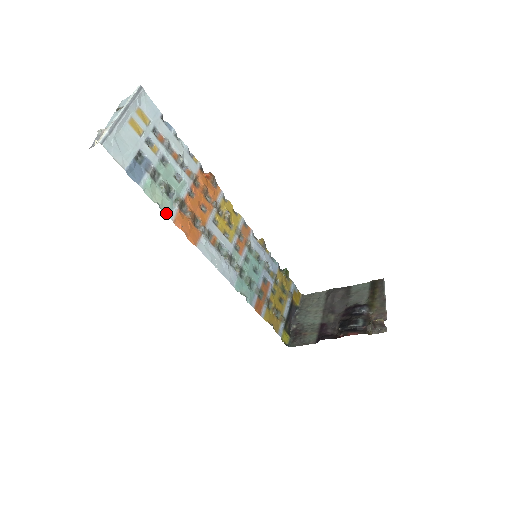
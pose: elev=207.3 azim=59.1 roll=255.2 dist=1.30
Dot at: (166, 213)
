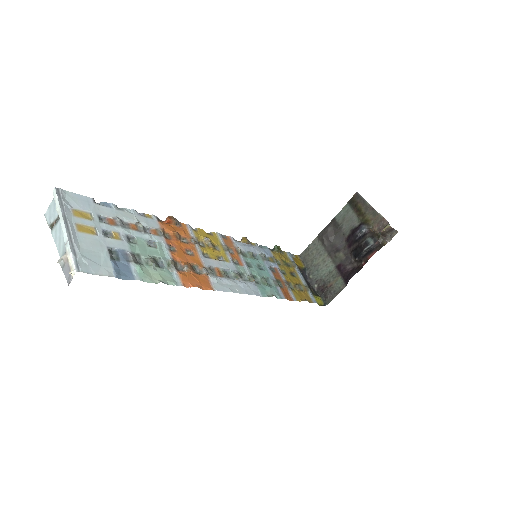
Dot at: (172, 284)
